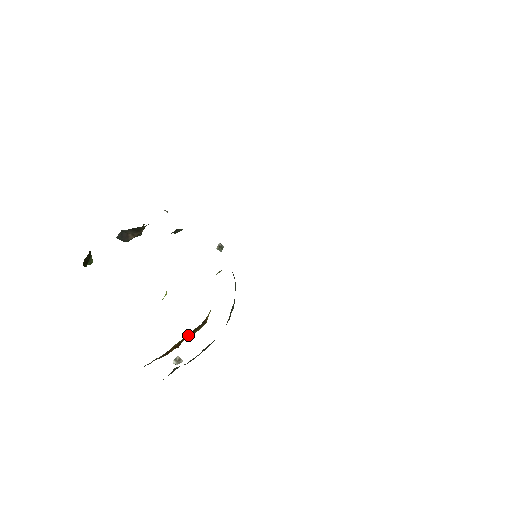
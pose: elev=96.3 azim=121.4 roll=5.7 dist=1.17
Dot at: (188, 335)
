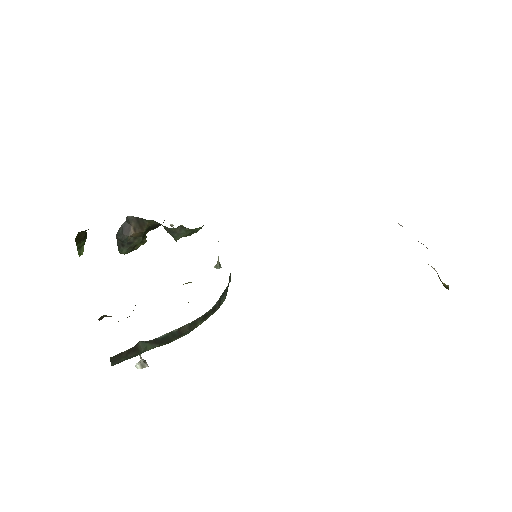
Dot at: occluded
